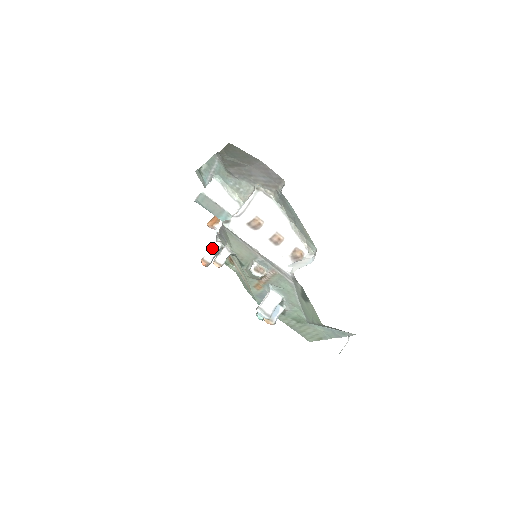
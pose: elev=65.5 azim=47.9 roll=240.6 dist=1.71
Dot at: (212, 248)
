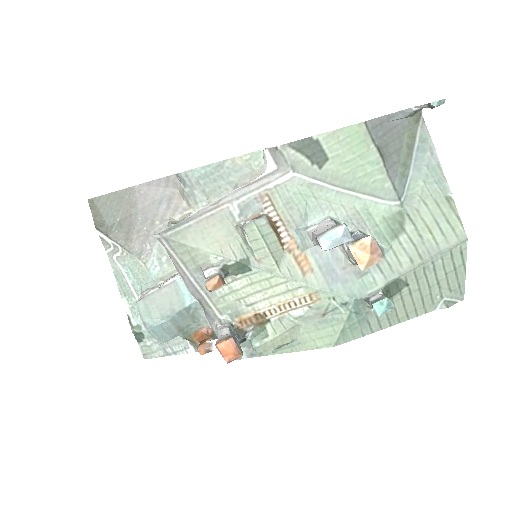
Dot at: occluded
